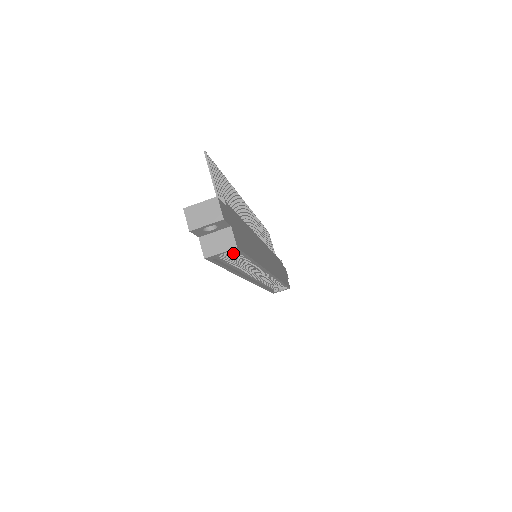
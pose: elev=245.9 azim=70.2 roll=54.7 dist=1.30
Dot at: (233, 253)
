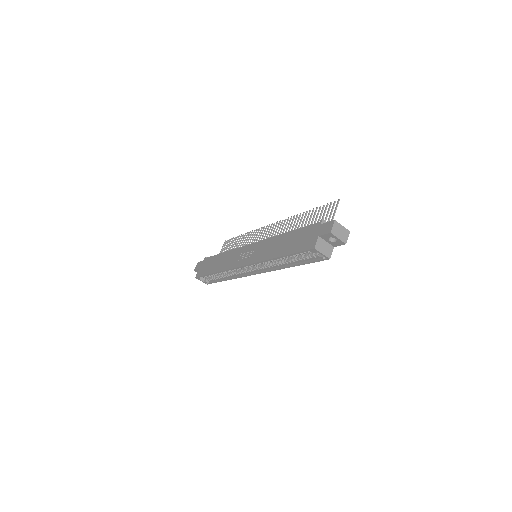
Dot at: (310, 256)
